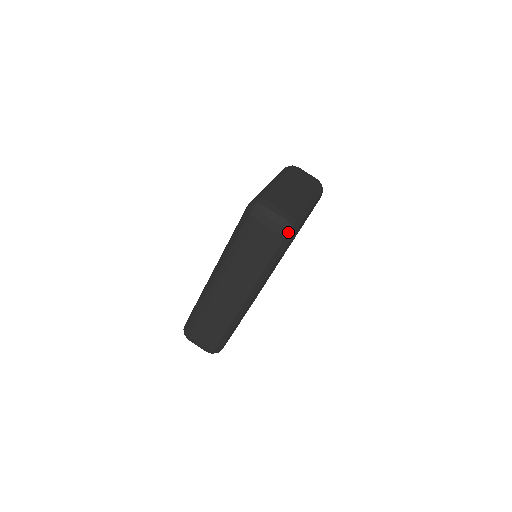
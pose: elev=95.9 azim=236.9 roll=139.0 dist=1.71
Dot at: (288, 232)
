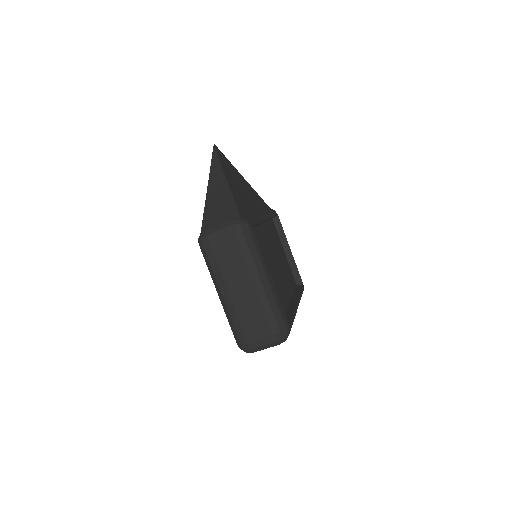
Dot at: occluded
